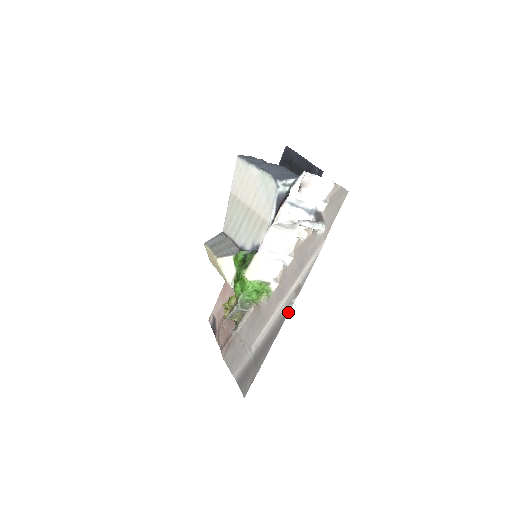
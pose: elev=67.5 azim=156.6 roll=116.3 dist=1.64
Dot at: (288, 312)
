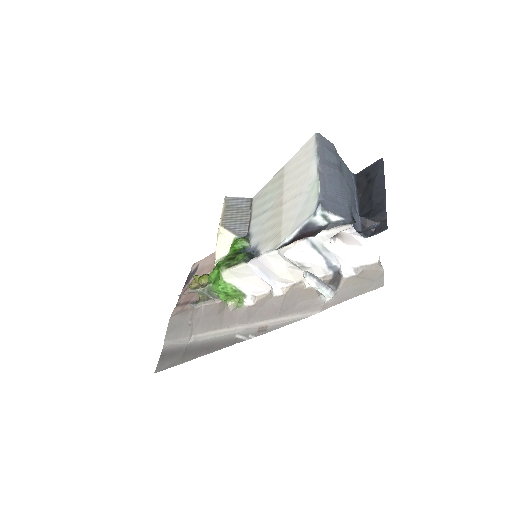
Dot at: (238, 342)
